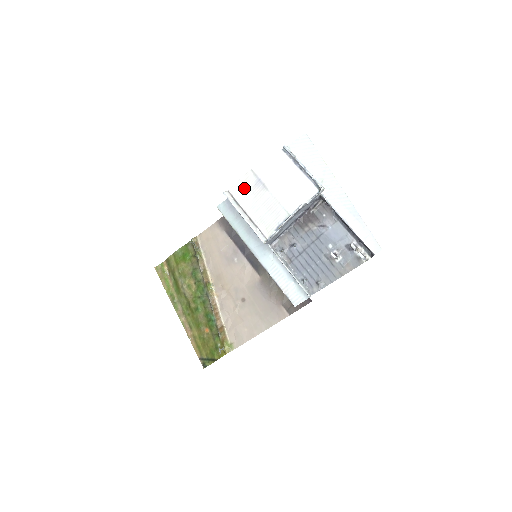
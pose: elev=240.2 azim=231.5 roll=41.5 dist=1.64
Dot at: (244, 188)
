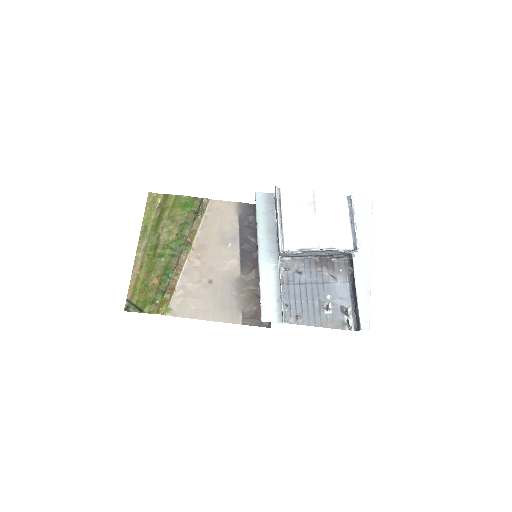
Dot at: (296, 198)
